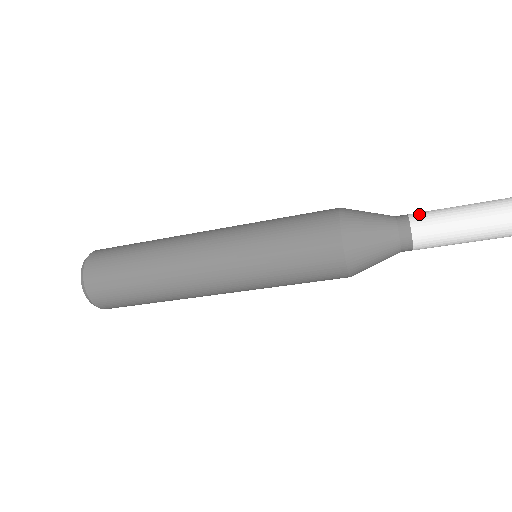
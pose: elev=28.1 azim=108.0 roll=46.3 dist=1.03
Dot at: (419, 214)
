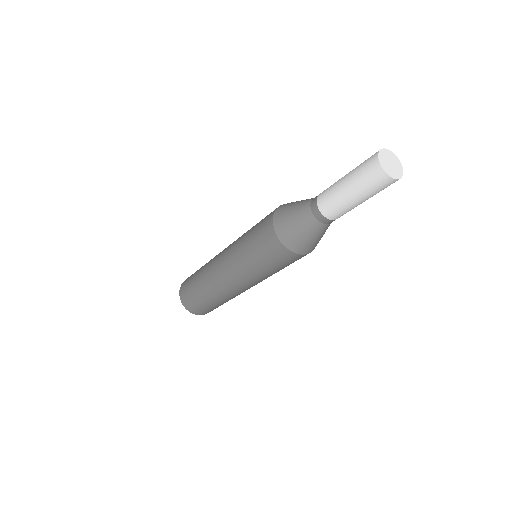
Dot at: occluded
